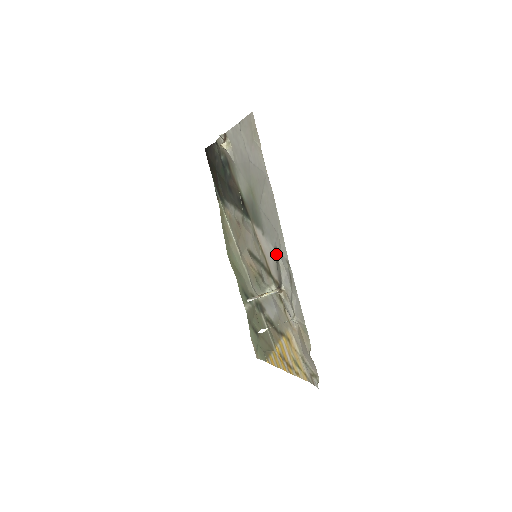
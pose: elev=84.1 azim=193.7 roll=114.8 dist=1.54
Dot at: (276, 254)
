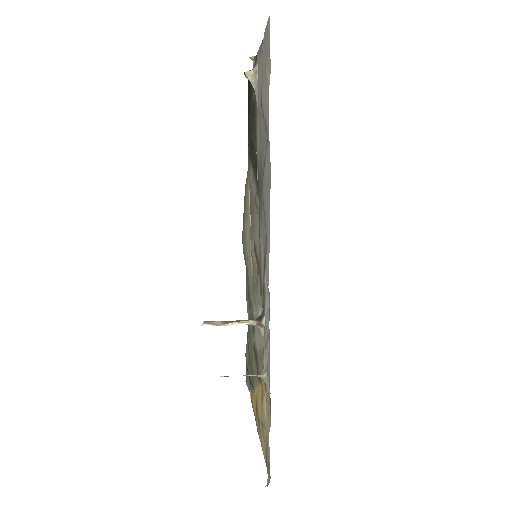
Dot at: (264, 268)
